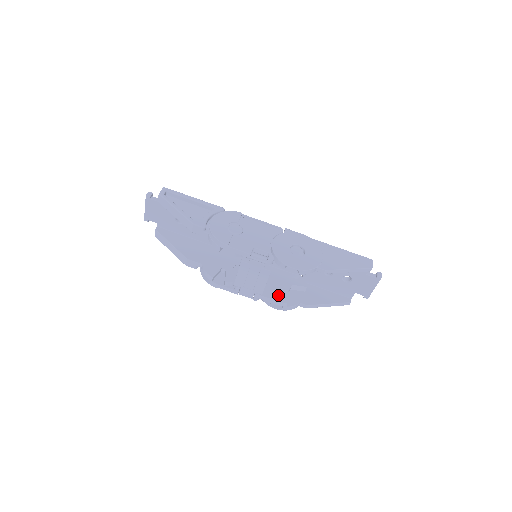
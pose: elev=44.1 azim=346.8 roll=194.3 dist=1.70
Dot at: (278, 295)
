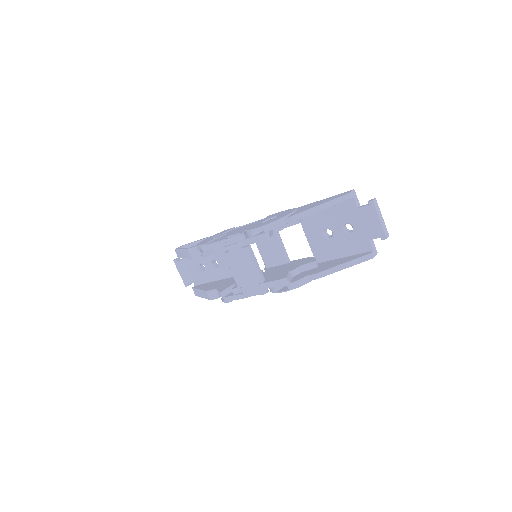
Dot at: (279, 277)
